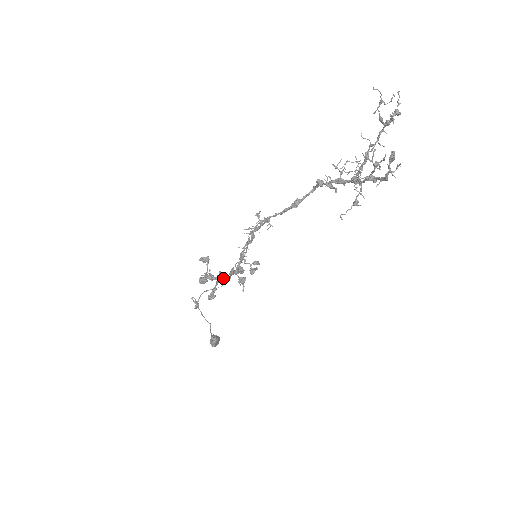
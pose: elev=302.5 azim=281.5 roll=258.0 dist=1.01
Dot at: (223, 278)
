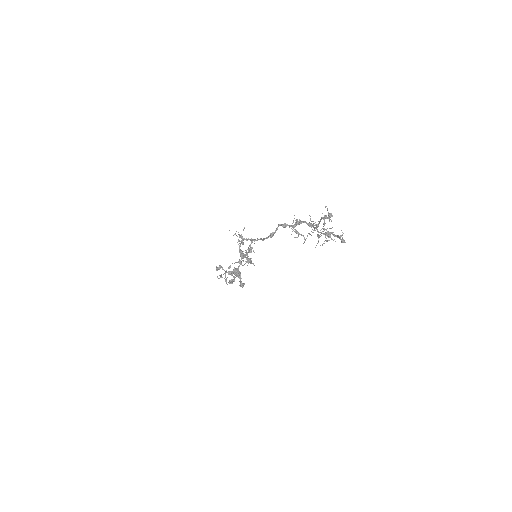
Dot at: occluded
